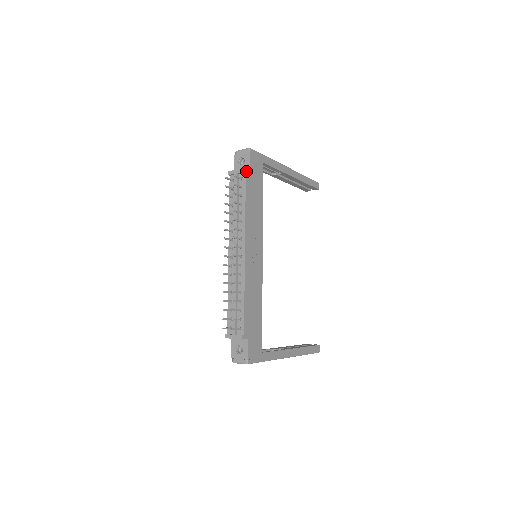
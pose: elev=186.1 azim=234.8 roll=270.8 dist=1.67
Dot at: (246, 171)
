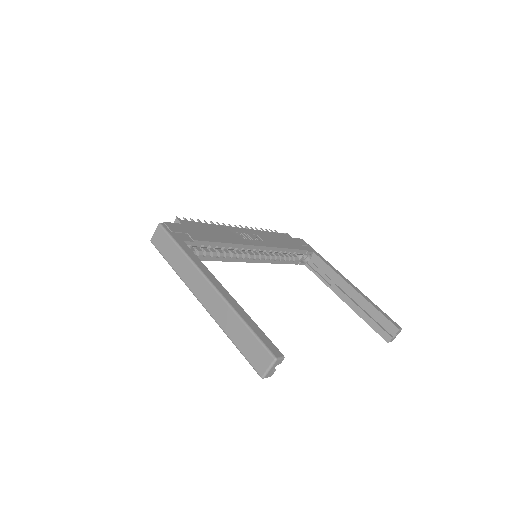
Dot at: (288, 235)
